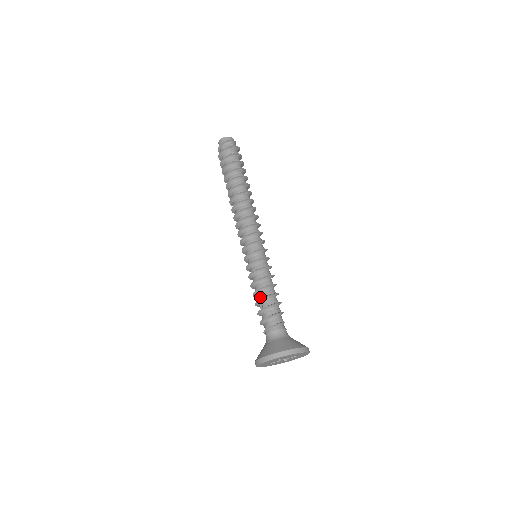
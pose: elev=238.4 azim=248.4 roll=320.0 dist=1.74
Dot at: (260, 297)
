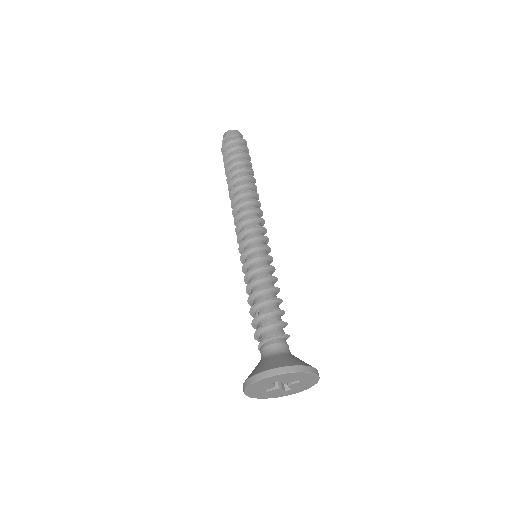
Dot at: (256, 303)
